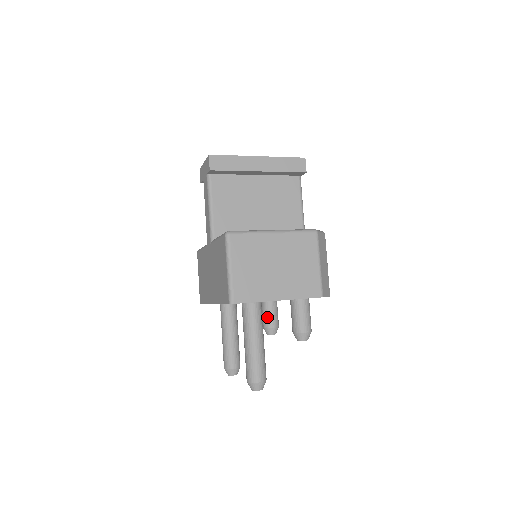
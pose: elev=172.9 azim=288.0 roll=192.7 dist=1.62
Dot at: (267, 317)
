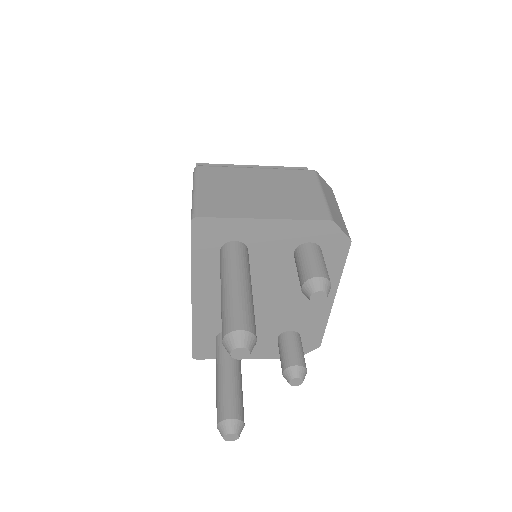
Dot at: (285, 353)
